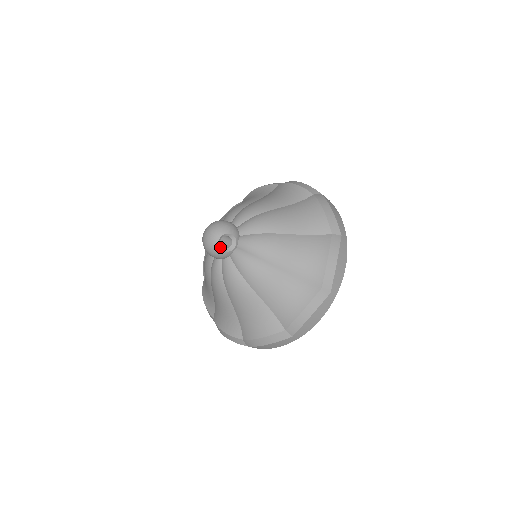
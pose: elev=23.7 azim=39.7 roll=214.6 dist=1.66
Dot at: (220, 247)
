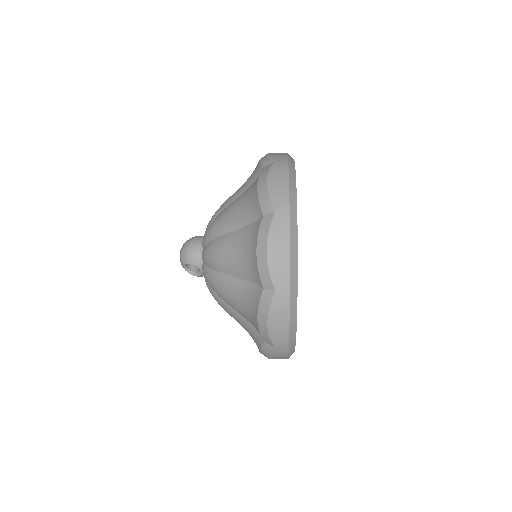
Dot at: (189, 273)
